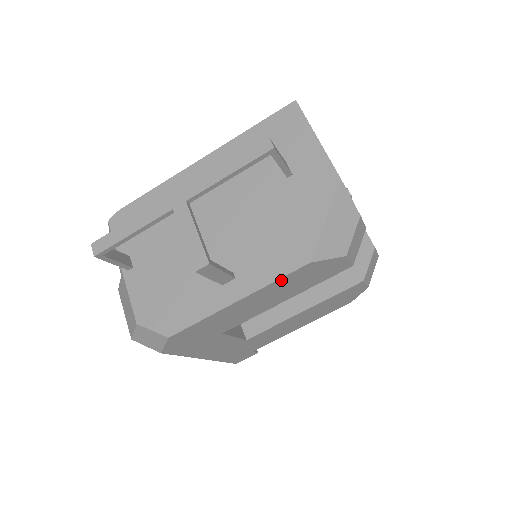
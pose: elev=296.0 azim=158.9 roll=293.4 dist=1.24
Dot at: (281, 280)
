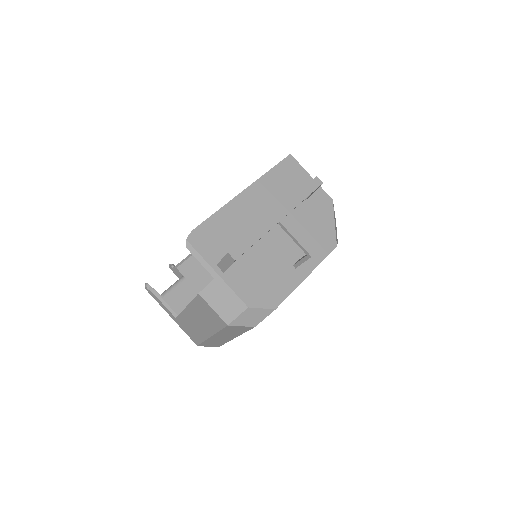
Dot at: (323, 259)
